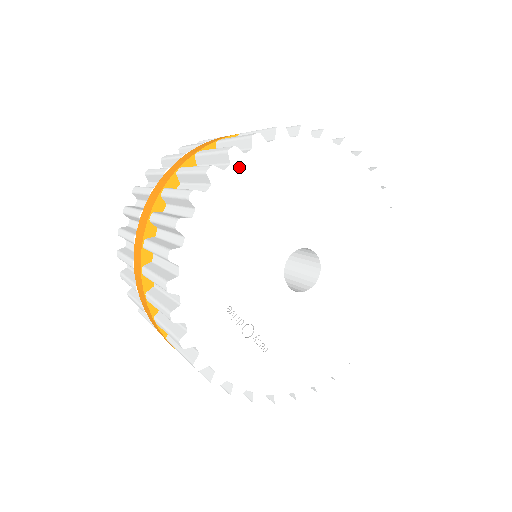
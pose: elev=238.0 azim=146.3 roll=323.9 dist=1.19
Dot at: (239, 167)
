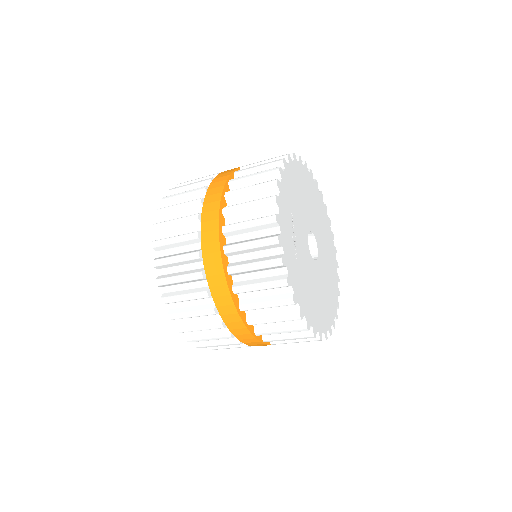
Dot at: (306, 171)
